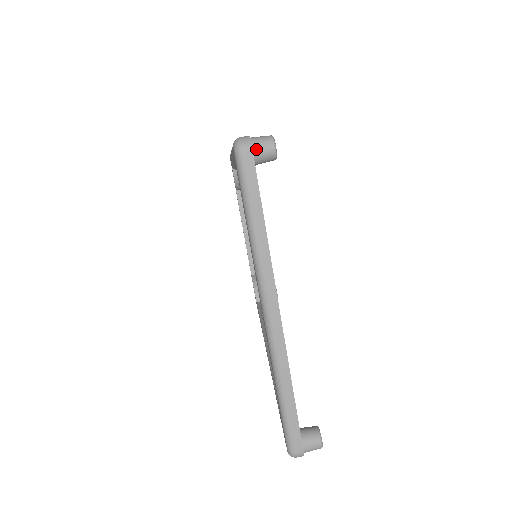
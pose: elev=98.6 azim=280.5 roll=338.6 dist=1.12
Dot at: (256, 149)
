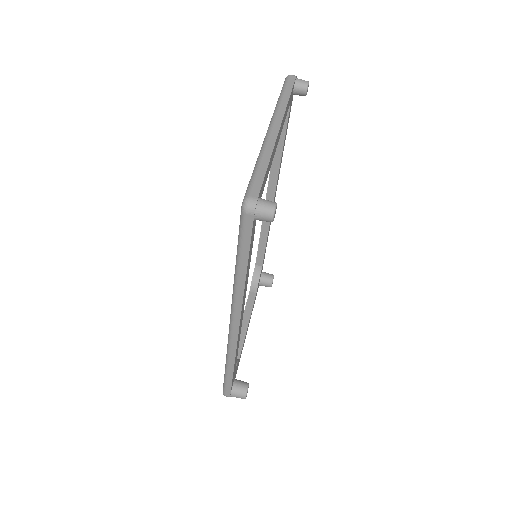
Dot at: (298, 79)
